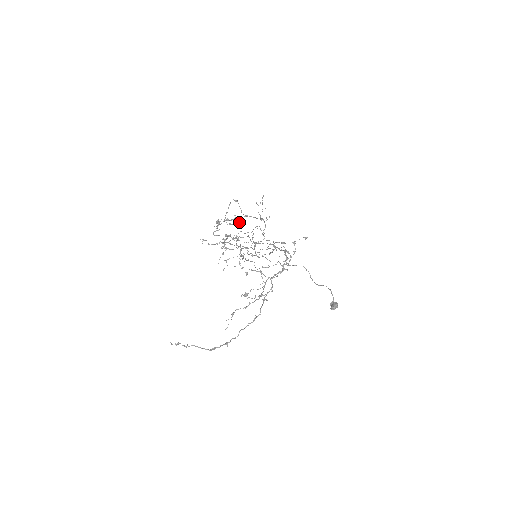
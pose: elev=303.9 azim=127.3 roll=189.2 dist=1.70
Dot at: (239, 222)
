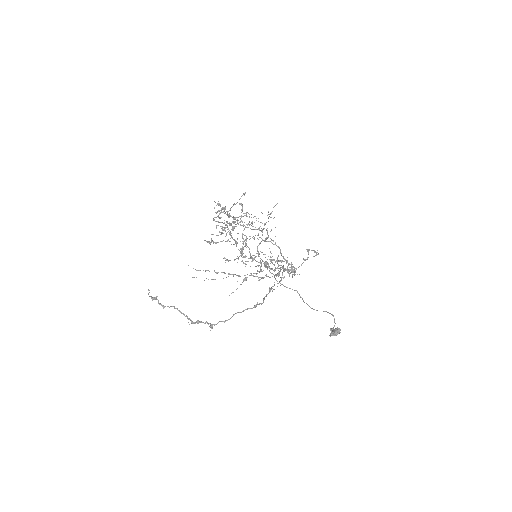
Dot at: (230, 231)
